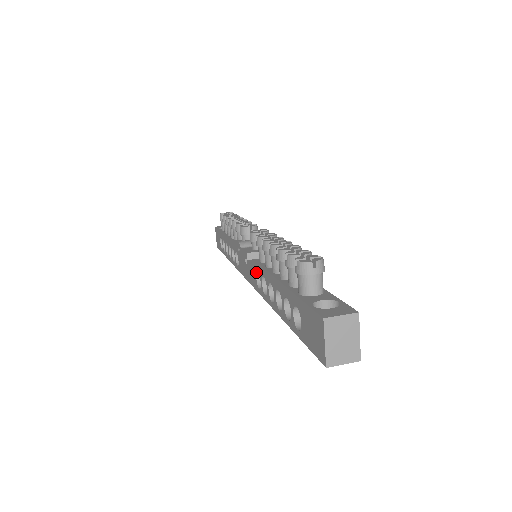
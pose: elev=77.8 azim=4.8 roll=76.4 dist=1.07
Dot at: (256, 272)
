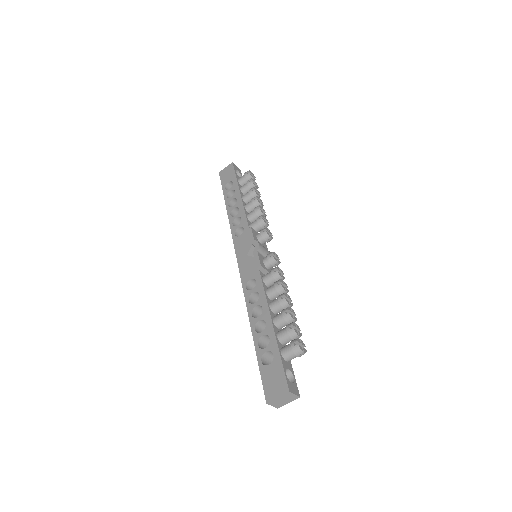
Dot at: (254, 278)
